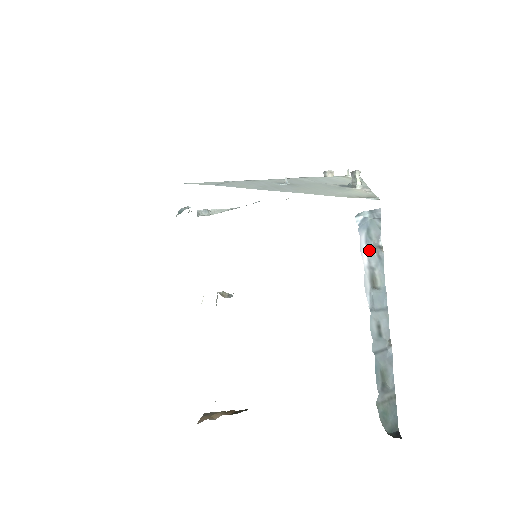
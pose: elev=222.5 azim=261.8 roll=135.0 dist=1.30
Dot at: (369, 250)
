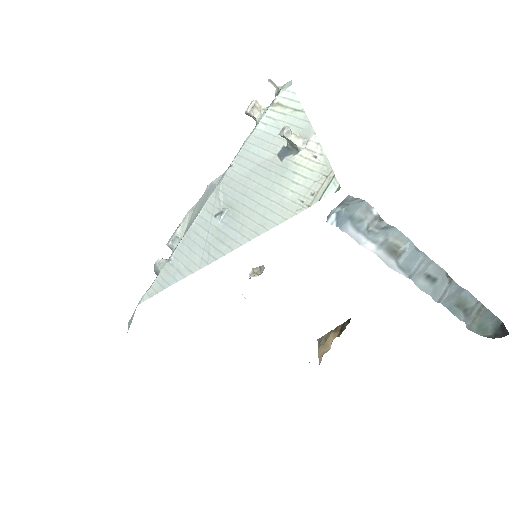
Dot at: (367, 234)
